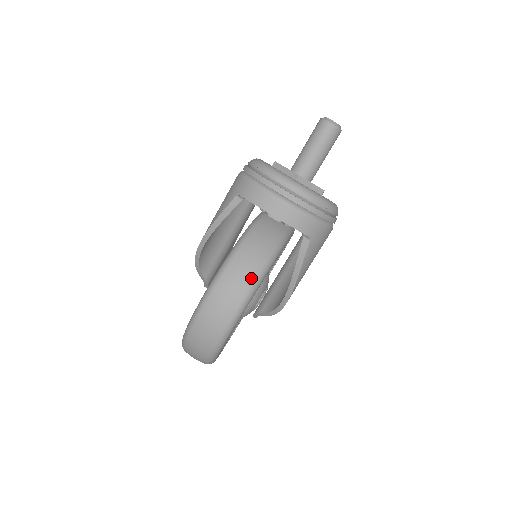
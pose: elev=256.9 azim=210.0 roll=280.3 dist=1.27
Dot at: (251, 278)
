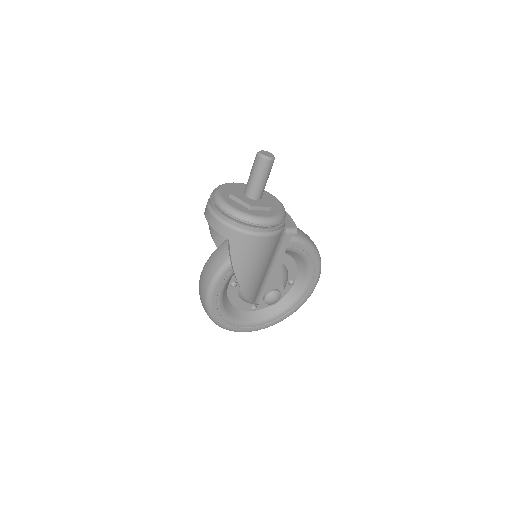
Dot at: (217, 266)
